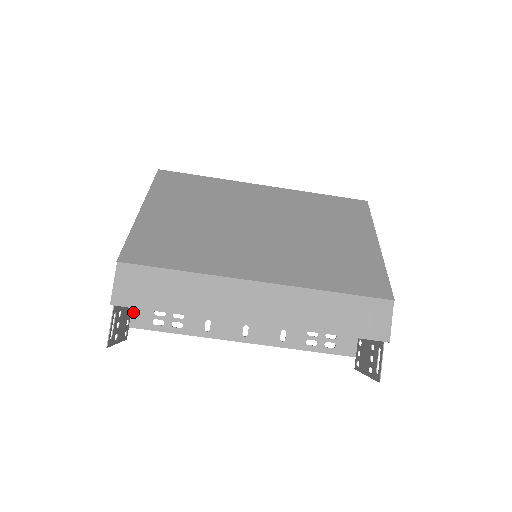
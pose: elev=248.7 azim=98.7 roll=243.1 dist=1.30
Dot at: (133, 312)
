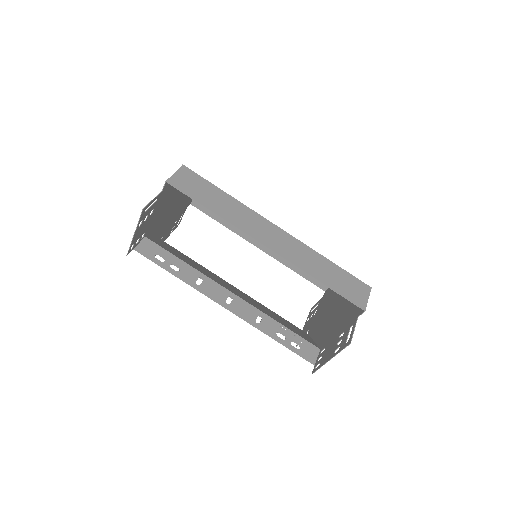
Dot at: (143, 241)
